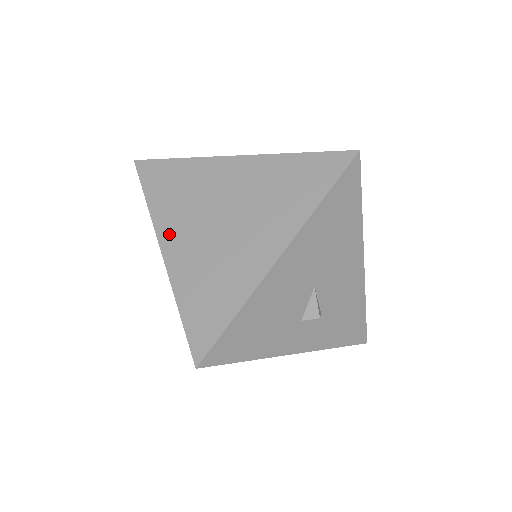
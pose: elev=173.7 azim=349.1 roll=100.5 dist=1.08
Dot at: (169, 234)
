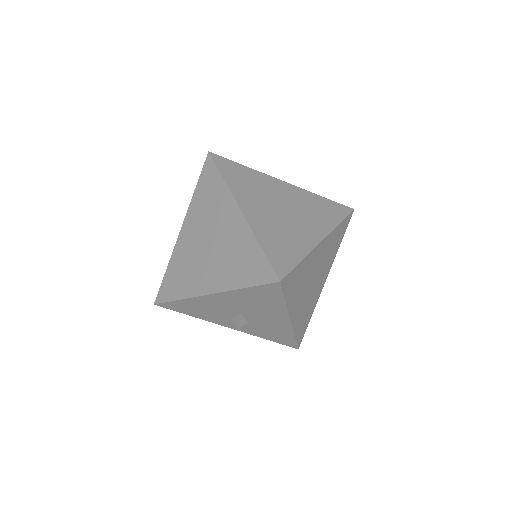
Dot at: (188, 223)
